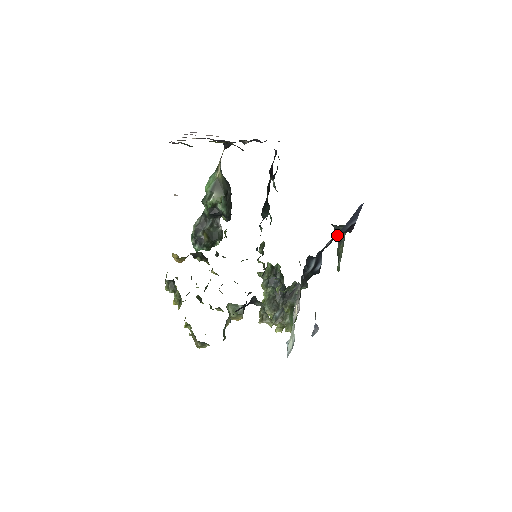
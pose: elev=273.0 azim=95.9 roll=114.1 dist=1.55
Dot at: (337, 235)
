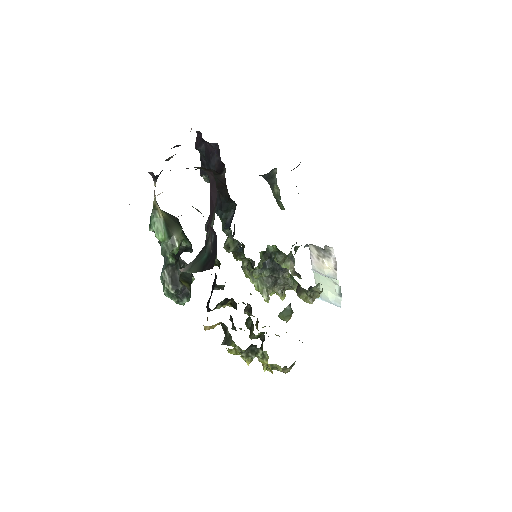
Dot at: occluded
